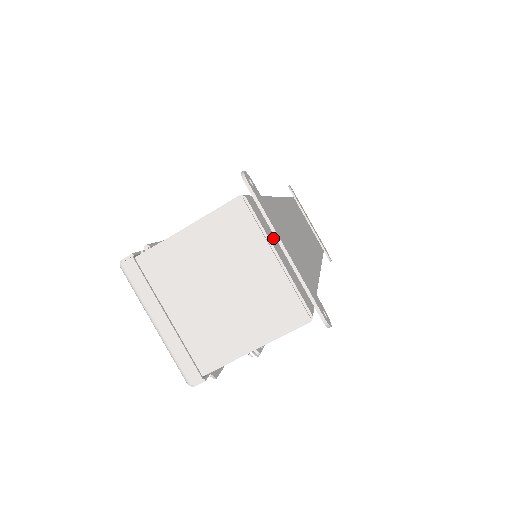
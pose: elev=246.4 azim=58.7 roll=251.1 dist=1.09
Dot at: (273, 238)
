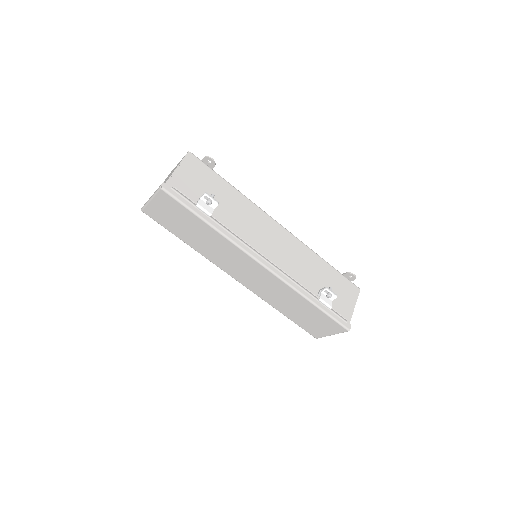
Dot at: occluded
